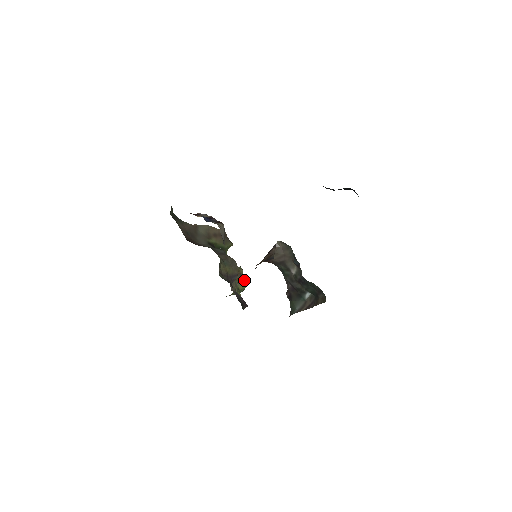
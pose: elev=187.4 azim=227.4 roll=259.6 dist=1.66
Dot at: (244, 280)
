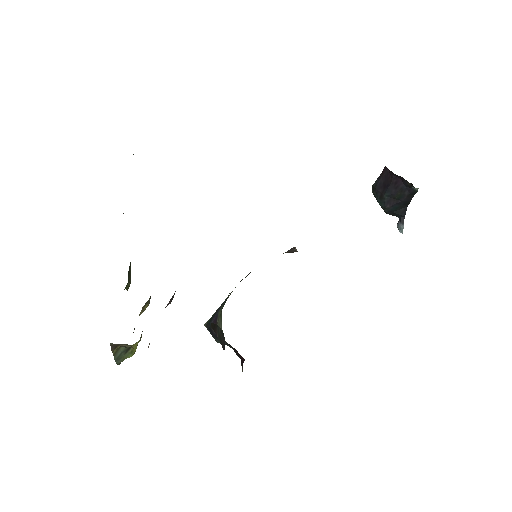
Dot at: occluded
